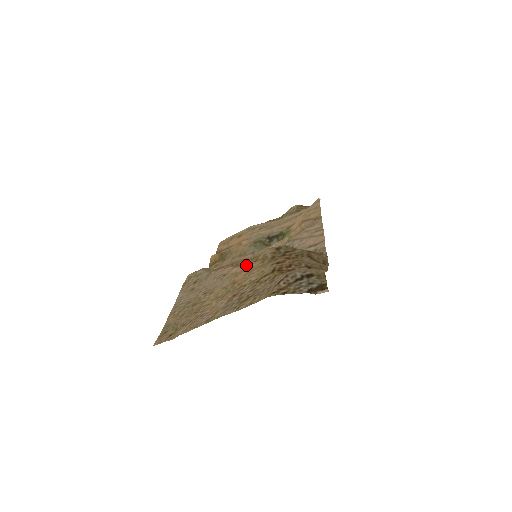
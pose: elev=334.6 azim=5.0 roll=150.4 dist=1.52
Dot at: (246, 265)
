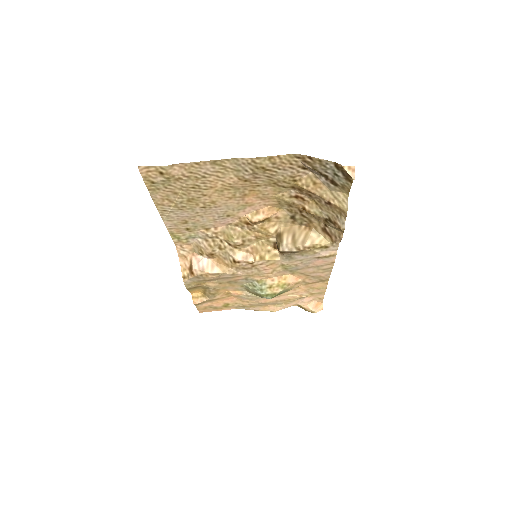
Dot at: (257, 209)
